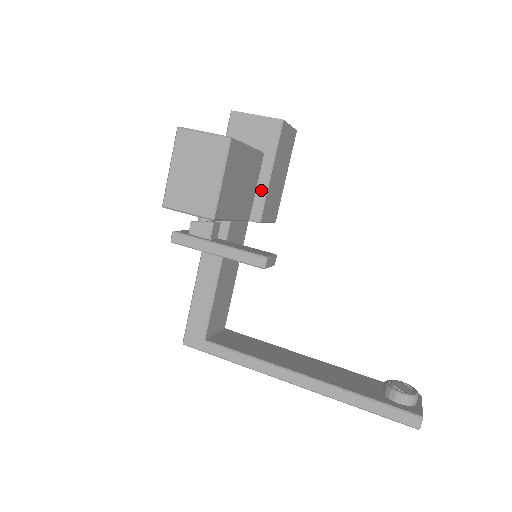
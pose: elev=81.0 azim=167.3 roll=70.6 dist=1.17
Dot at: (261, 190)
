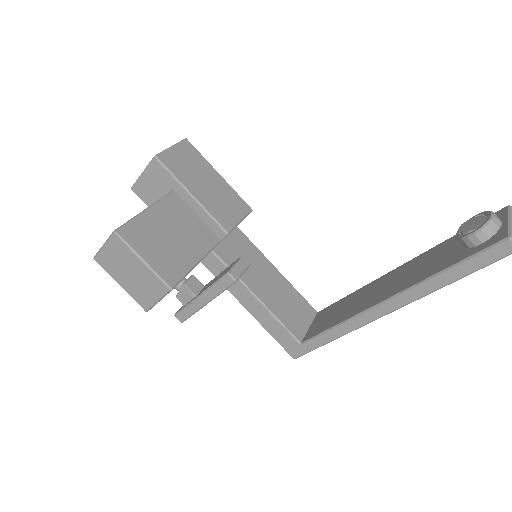
Dot at: (202, 214)
